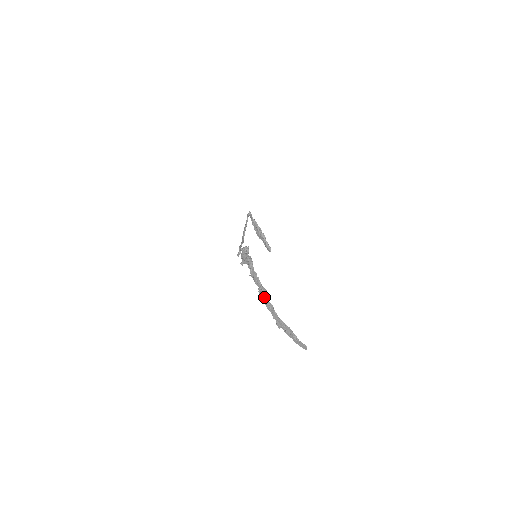
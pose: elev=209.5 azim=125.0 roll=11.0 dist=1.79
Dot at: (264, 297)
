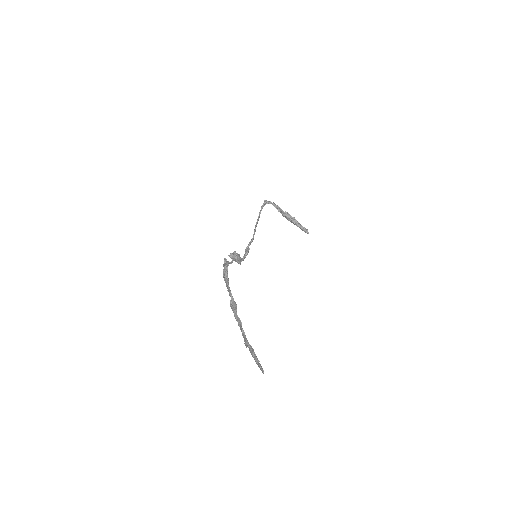
Dot at: (234, 313)
